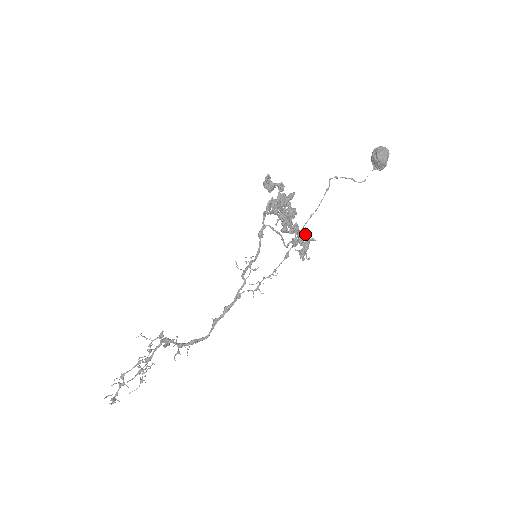
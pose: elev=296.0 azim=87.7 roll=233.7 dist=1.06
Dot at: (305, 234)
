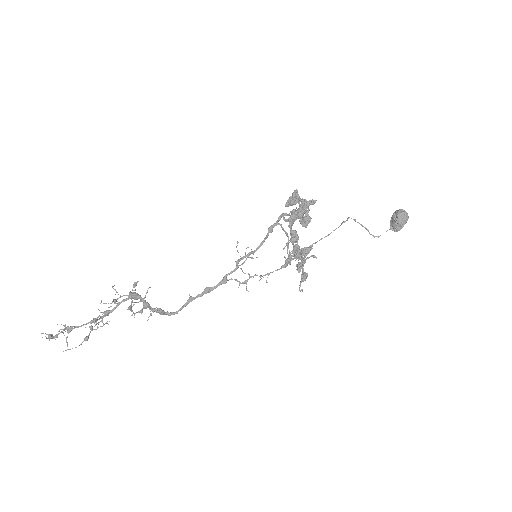
Dot at: (309, 251)
